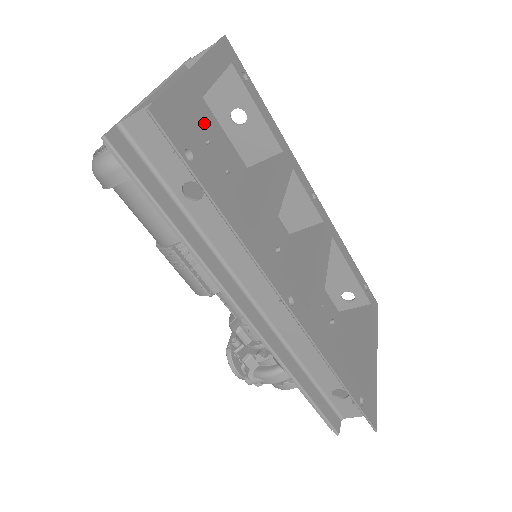
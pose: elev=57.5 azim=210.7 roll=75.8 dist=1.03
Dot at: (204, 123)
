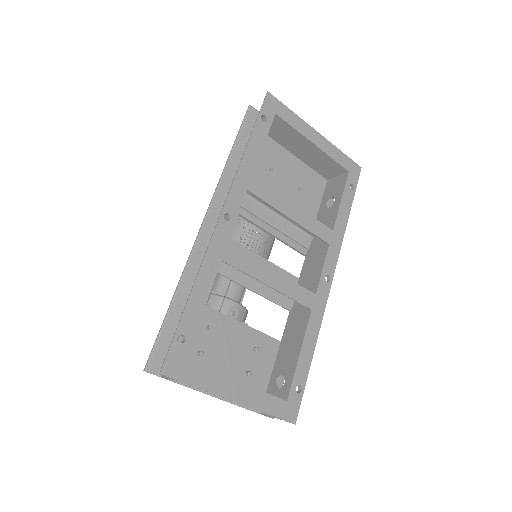
Dot at: (310, 188)
